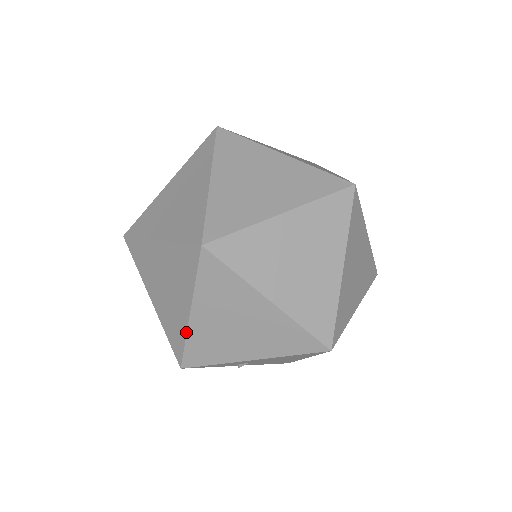
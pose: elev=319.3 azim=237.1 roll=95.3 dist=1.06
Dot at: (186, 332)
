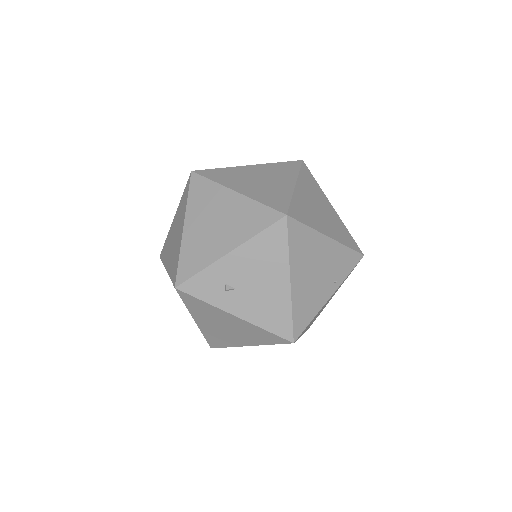
Dot at: (180, 246)
